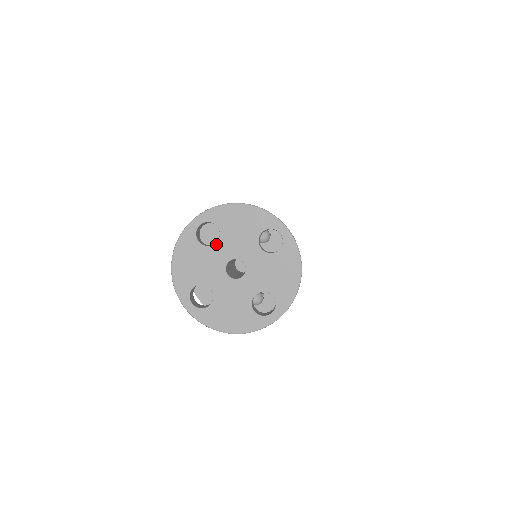
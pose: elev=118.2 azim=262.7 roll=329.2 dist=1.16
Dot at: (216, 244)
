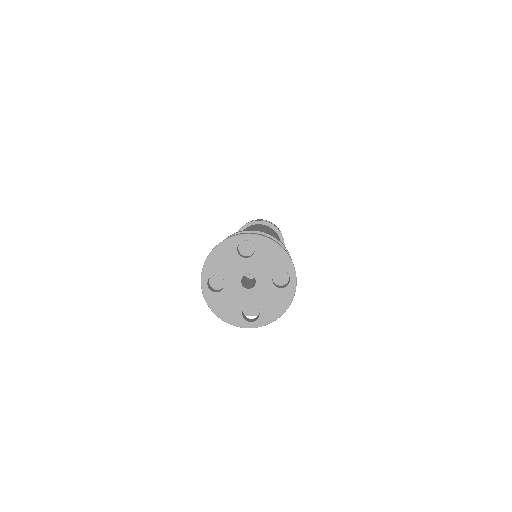
Dot at: (247, 259)
